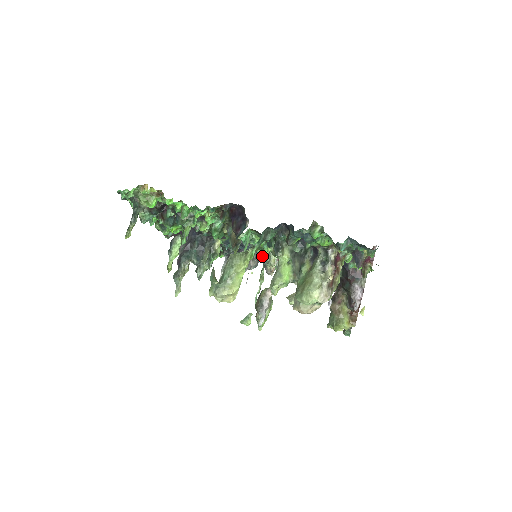
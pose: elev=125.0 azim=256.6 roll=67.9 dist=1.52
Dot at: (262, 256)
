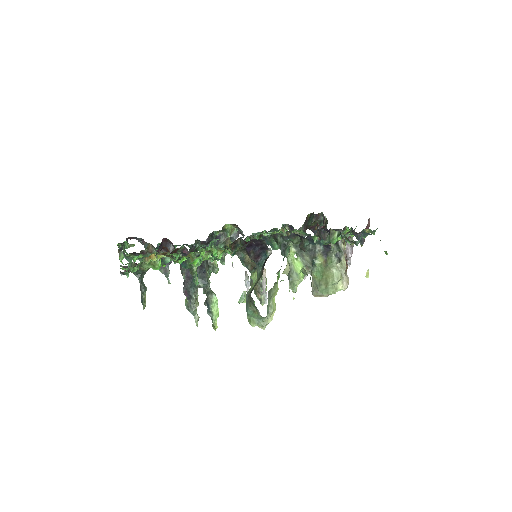
Dot at: occluded
